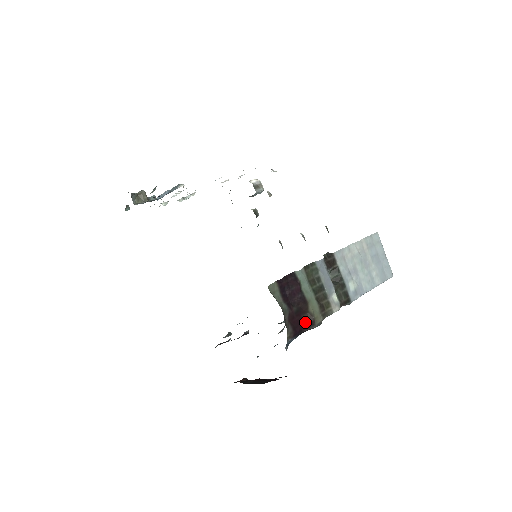
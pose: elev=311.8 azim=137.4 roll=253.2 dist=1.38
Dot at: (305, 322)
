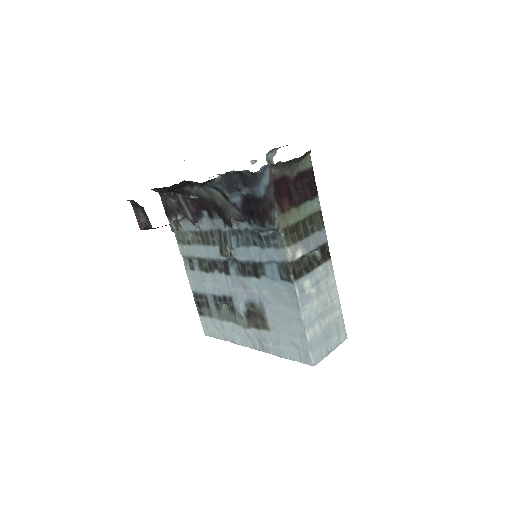
Dot at: (282, 200)
